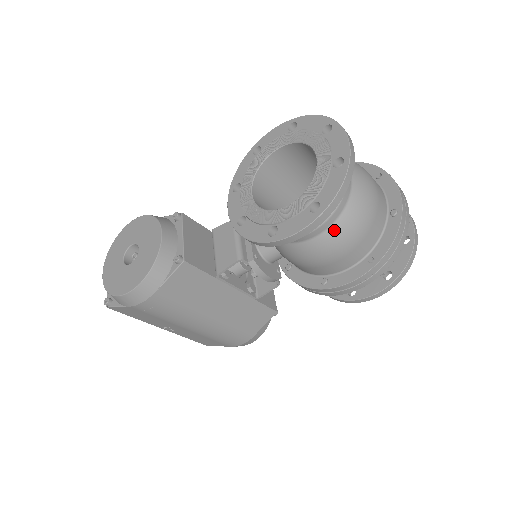
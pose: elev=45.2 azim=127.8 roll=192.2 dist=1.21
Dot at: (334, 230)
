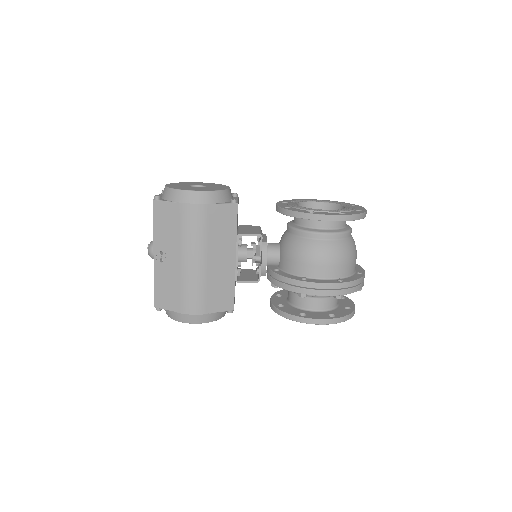
Dot at: (335, 243)
